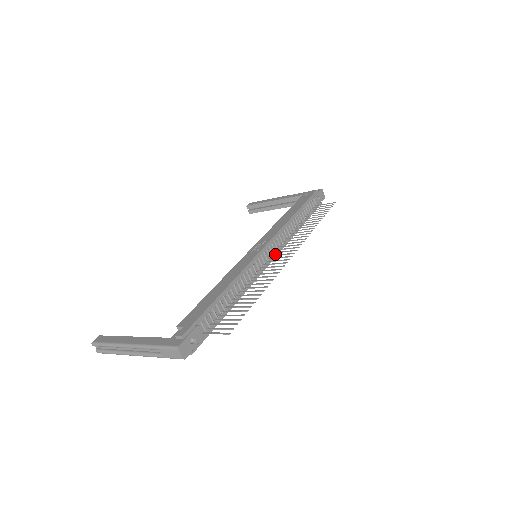
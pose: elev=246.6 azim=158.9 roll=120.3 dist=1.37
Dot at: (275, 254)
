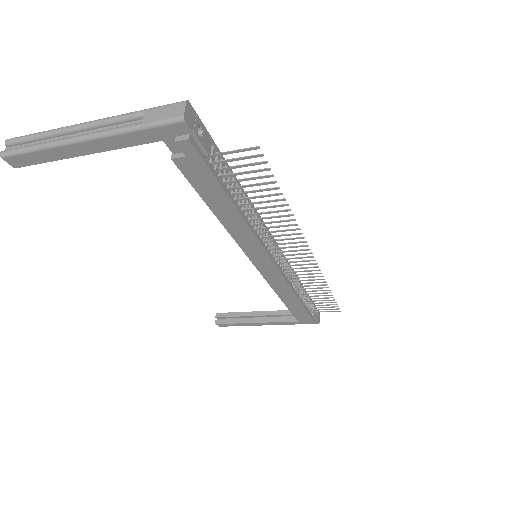
Dot at: (279, 267)
